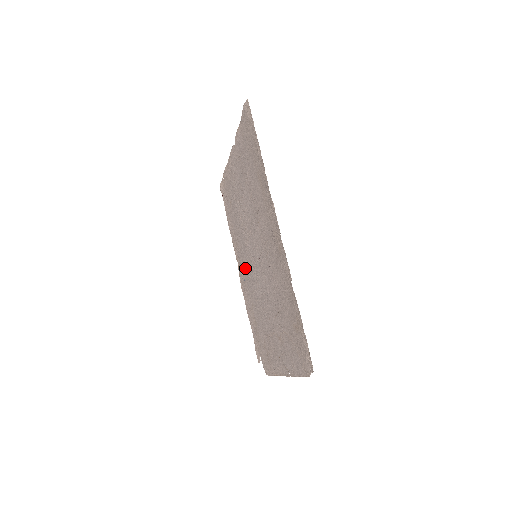
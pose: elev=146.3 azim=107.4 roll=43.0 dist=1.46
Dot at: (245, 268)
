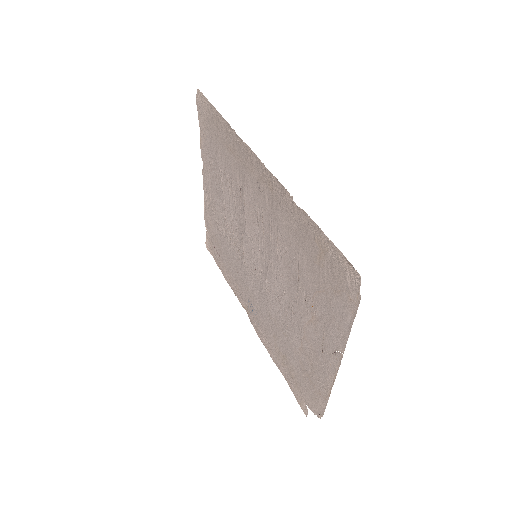
Dot at: (253, 300)
